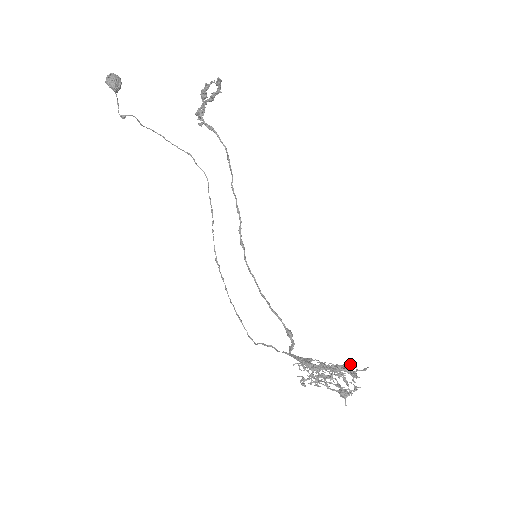
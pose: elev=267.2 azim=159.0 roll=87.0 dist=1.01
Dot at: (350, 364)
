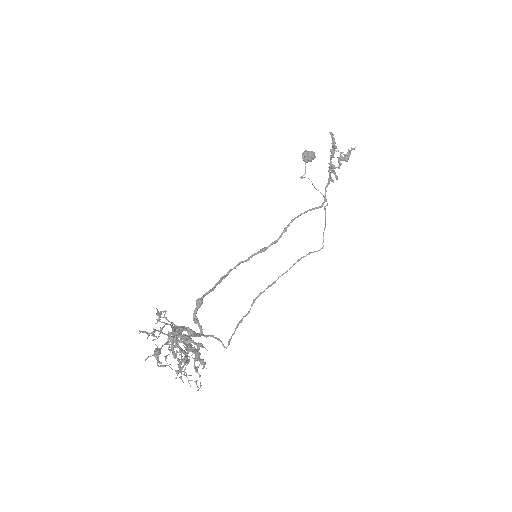
Dot at: (196, 349)
